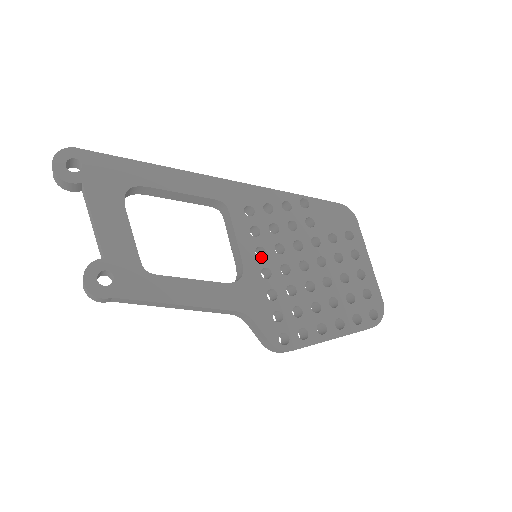
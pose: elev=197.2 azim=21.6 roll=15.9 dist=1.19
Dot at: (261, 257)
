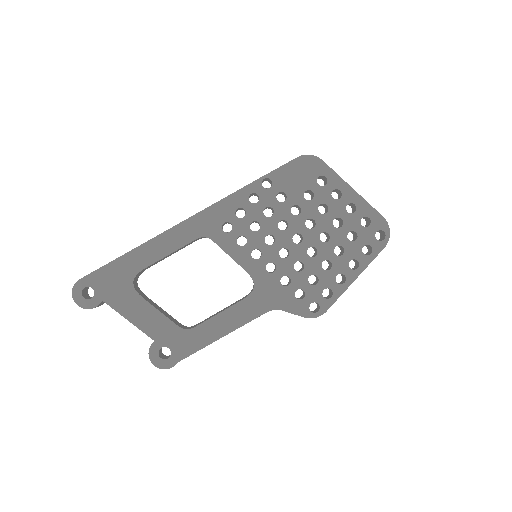
Dot at: occluded
